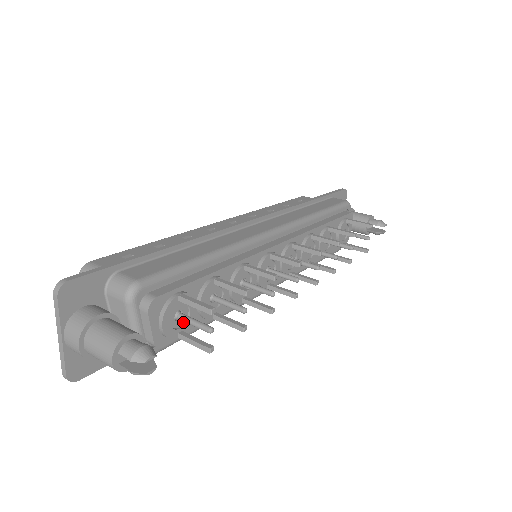
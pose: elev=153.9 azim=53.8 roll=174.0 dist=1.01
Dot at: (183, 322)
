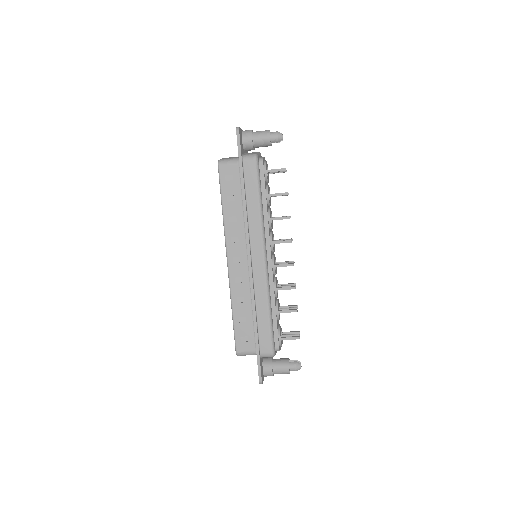
Dot at: (266, 175)
